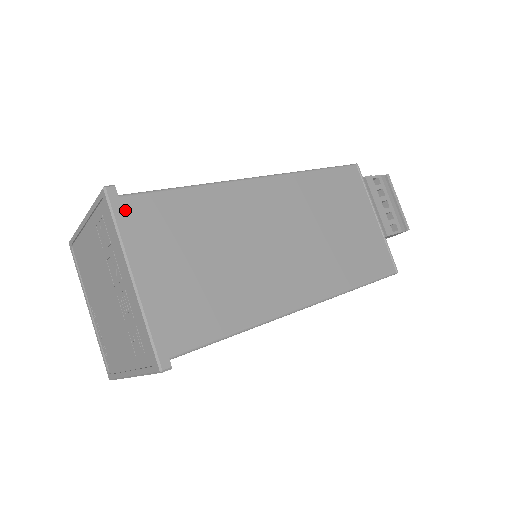
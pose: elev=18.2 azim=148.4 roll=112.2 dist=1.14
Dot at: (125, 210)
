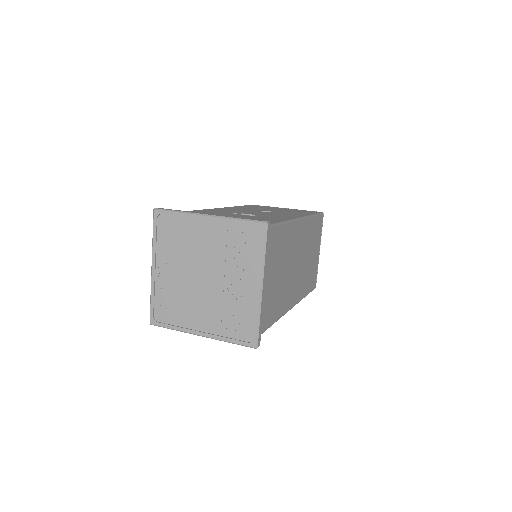
Dot at: occluded
